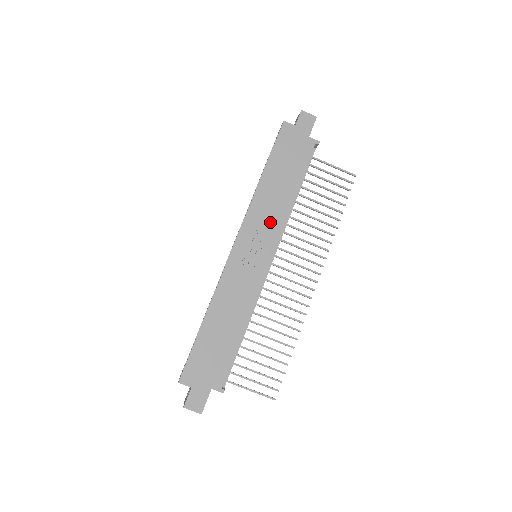
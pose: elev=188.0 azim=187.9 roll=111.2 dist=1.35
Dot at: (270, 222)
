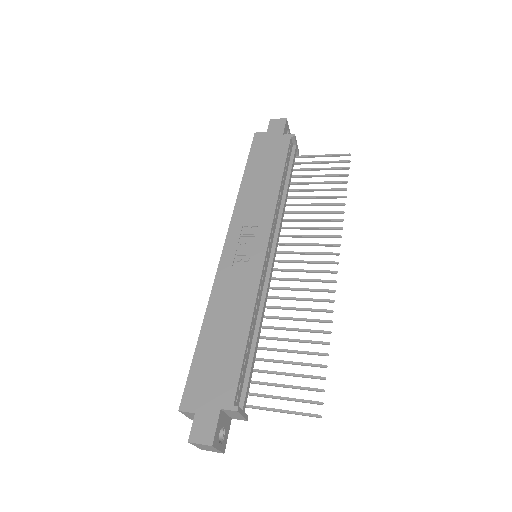
Dot at: (259, 214)
